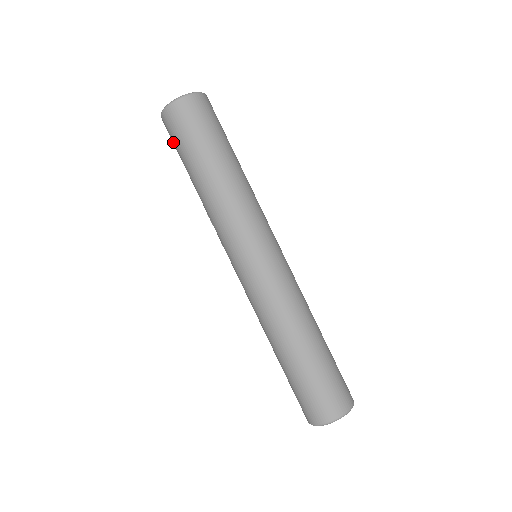
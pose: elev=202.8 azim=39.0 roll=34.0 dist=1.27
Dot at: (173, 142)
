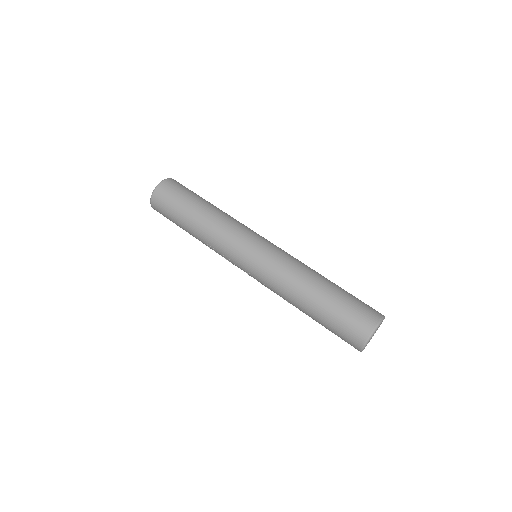
Dot at: (165, 213)
